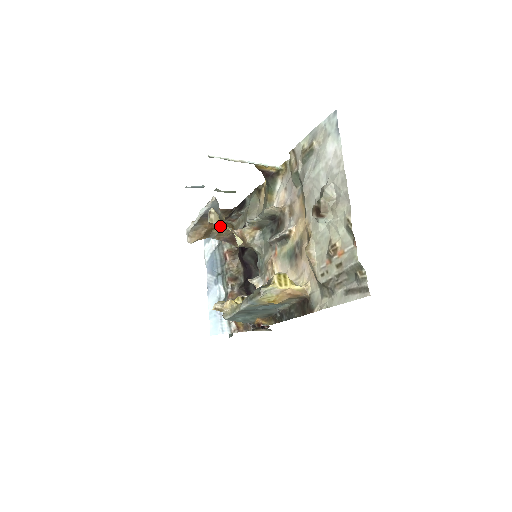
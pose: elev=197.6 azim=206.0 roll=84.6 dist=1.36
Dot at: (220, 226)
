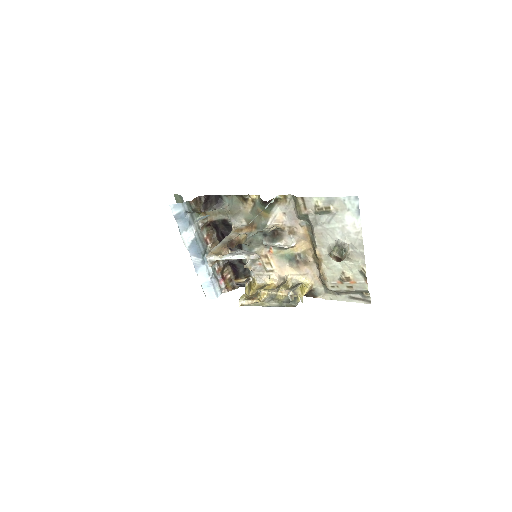
Dot at: (192, 214)
